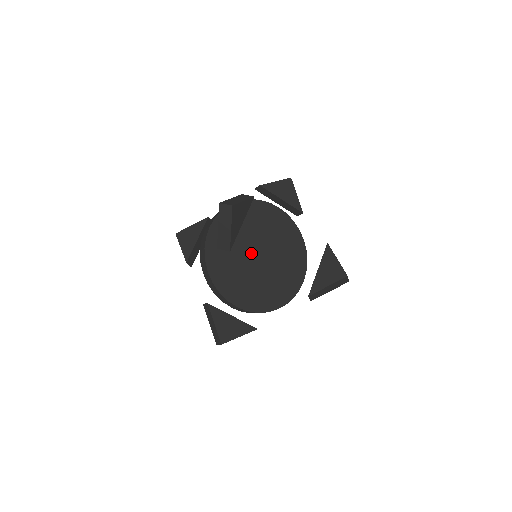
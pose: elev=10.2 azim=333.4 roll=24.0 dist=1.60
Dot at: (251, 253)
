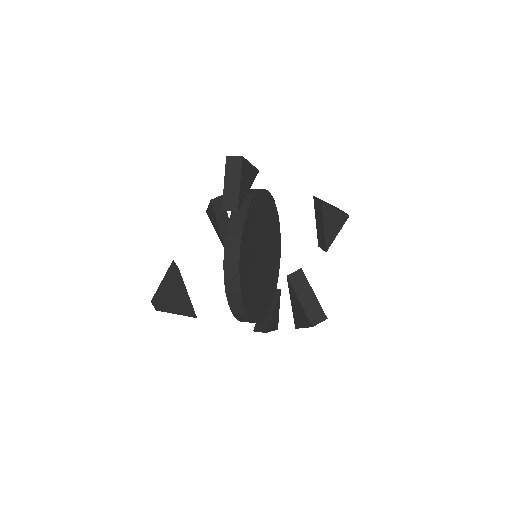
Dot at: (261, 265)
